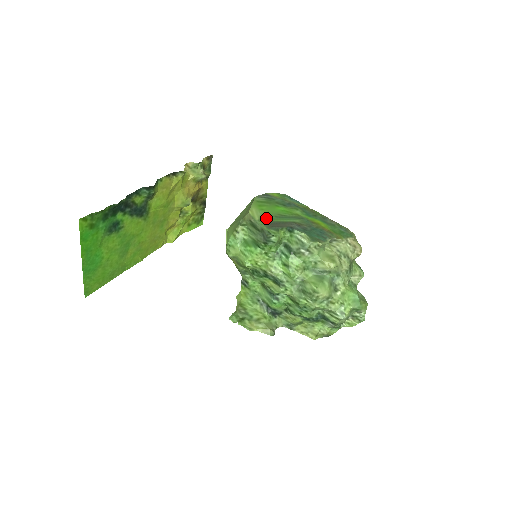
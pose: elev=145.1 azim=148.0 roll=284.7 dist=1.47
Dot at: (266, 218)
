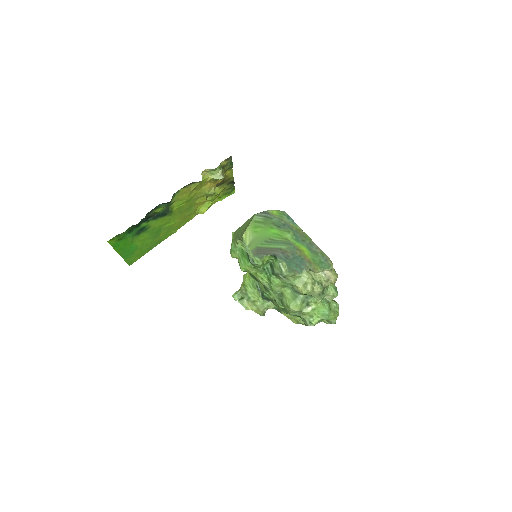
Dot at: (256, 243)
